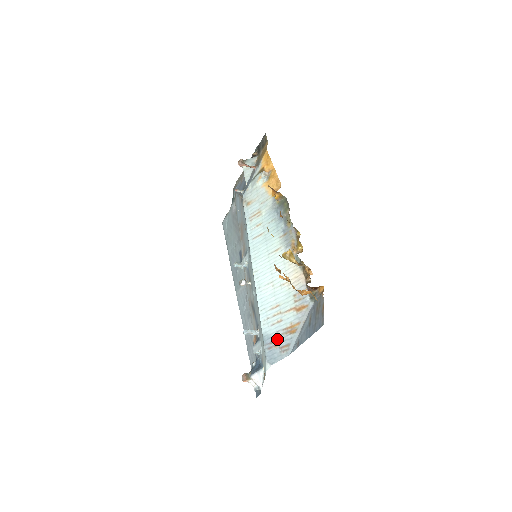
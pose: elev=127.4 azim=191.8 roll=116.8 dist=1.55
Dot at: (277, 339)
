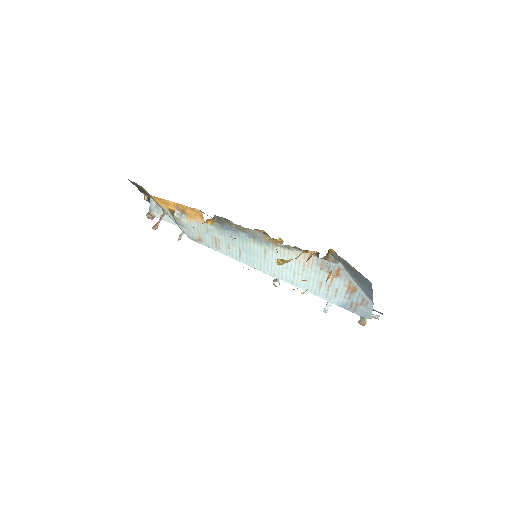
Dot at: (351, 302)
